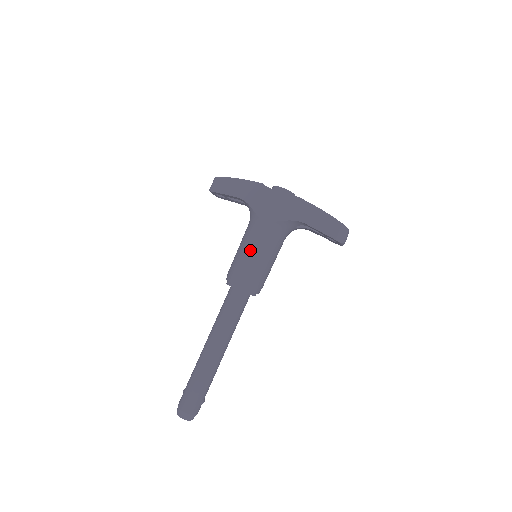
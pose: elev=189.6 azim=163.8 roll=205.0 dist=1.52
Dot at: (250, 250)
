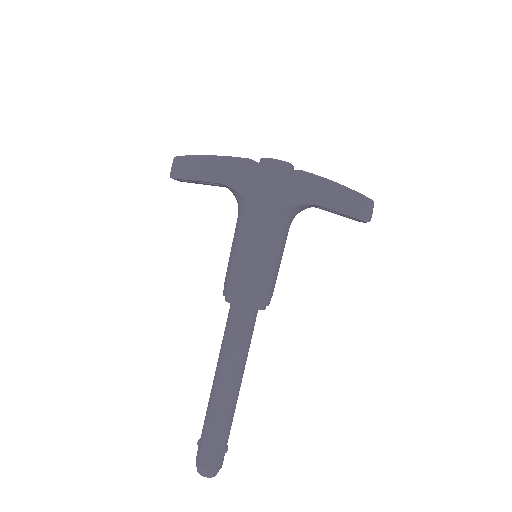
Dot at: (253, 254)
